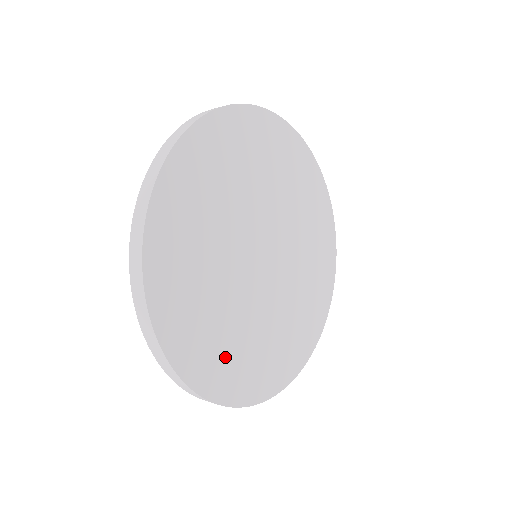
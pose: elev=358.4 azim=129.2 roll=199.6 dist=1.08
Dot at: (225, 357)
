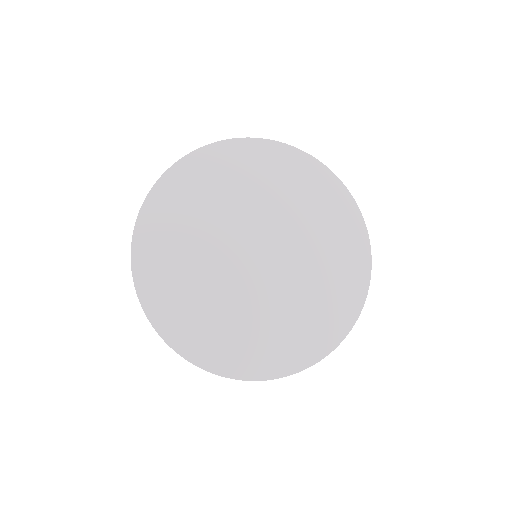
Dot at: (214, 334)
